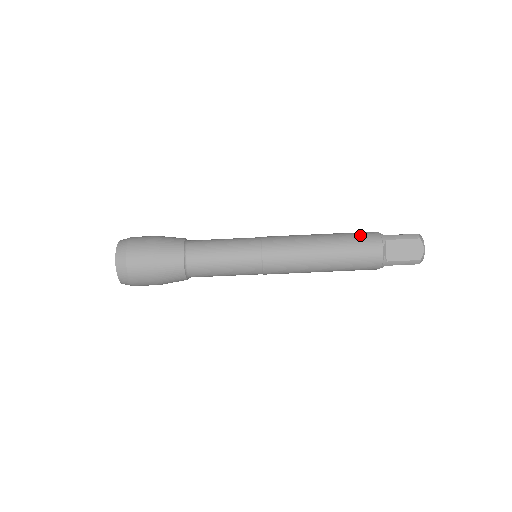
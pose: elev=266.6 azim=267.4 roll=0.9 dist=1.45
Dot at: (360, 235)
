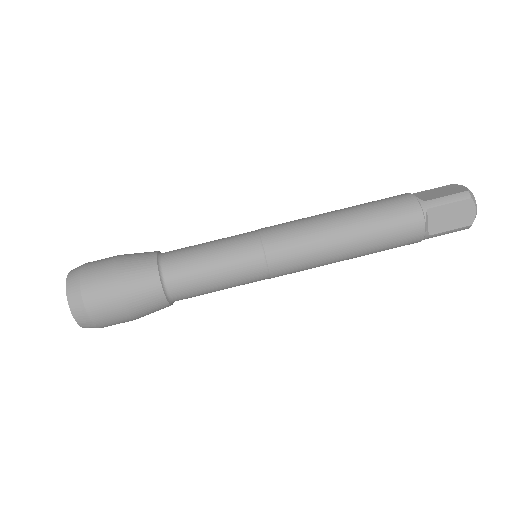
Dot at: (392, 207)
